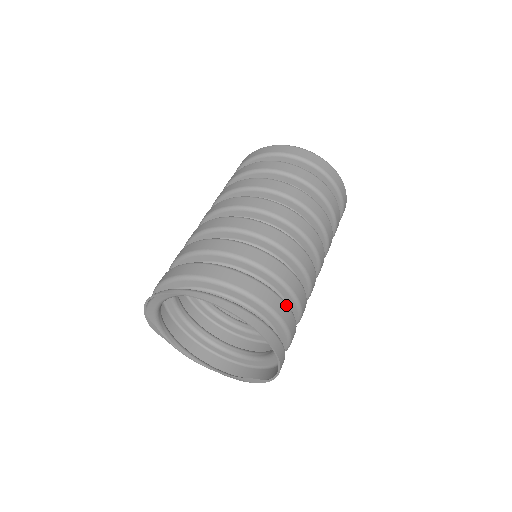
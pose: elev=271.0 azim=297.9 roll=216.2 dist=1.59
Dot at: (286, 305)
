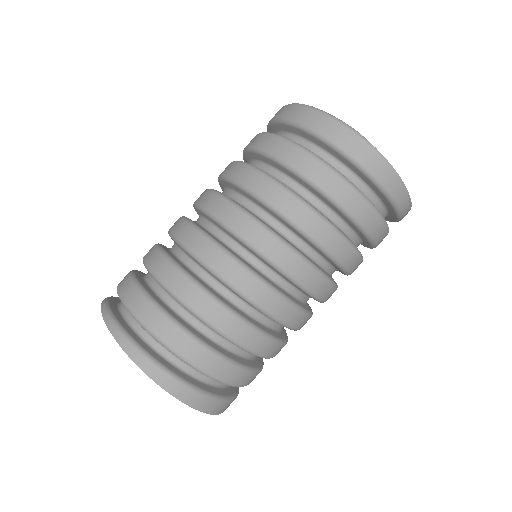
Dot at: (212, 354)
